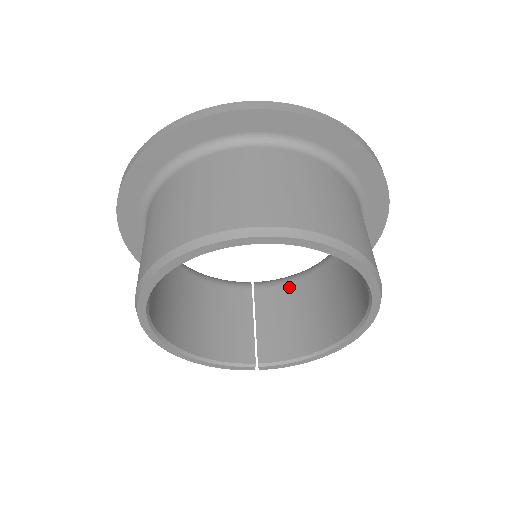
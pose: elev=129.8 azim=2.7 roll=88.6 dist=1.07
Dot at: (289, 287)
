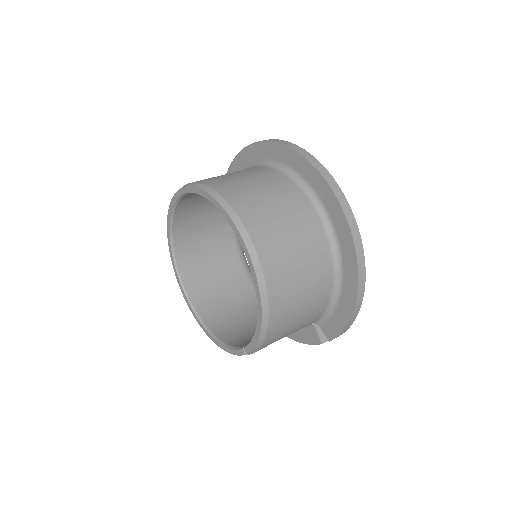
Dot at: occluded
